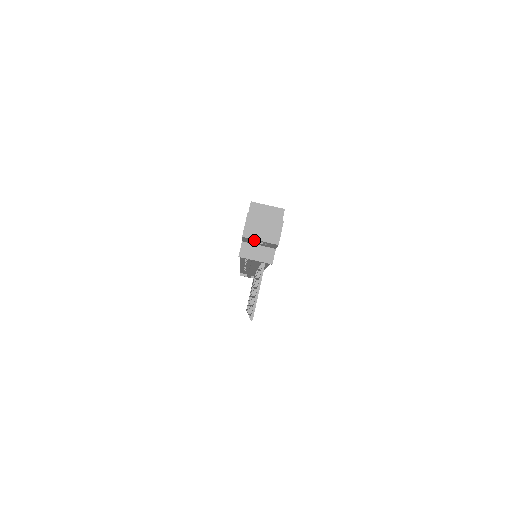
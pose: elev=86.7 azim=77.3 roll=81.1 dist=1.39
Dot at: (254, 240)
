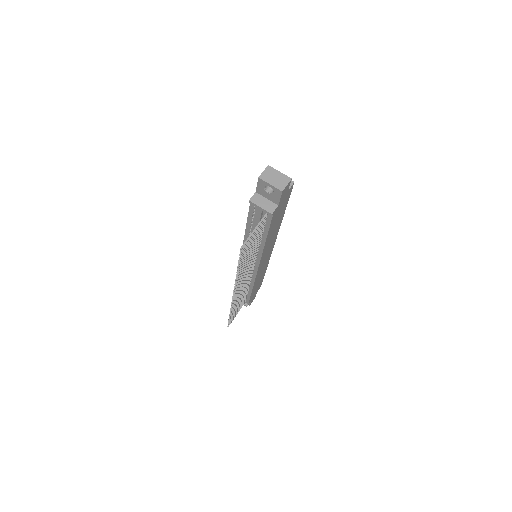
Dot at: (266, 185)
